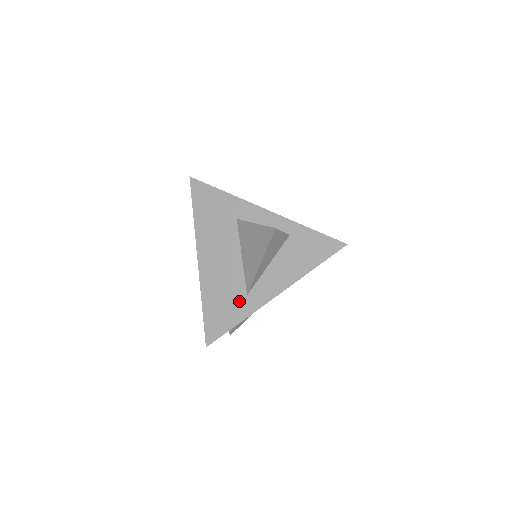
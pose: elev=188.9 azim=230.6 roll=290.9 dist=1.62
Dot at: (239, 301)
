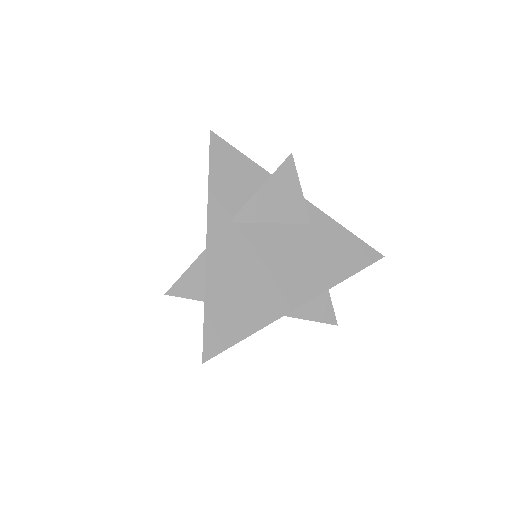
Dot at: occluded
